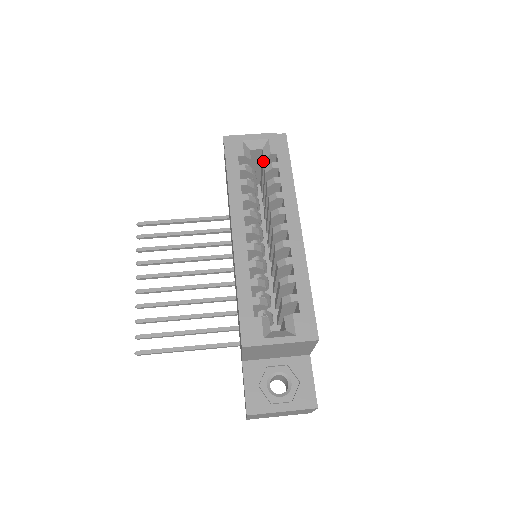
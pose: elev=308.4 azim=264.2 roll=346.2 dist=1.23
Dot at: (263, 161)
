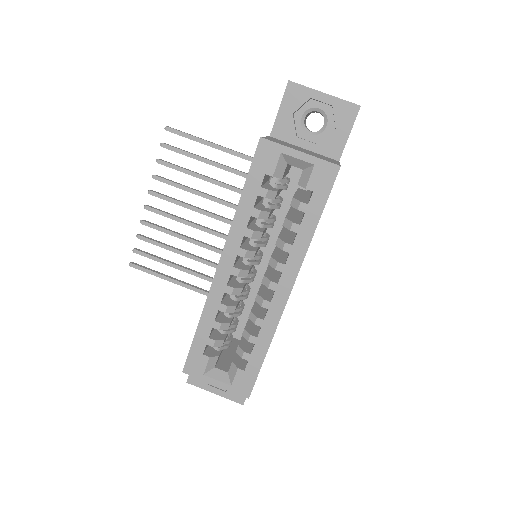
Dot at: (298, 183)
